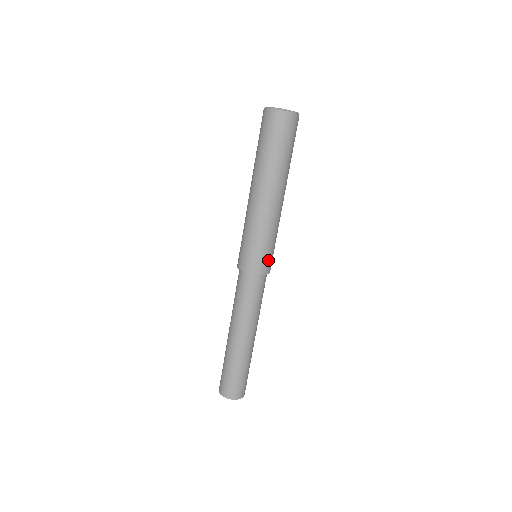
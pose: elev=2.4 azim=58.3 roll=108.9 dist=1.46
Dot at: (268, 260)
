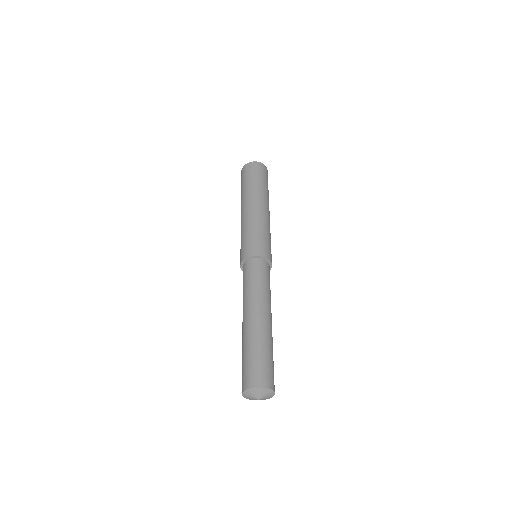
Dot at: (262, 246)
